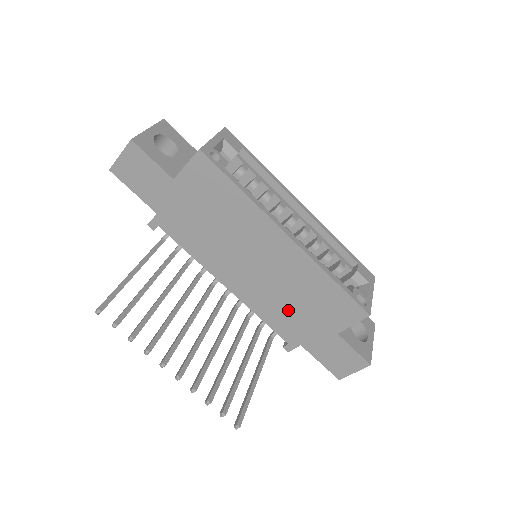
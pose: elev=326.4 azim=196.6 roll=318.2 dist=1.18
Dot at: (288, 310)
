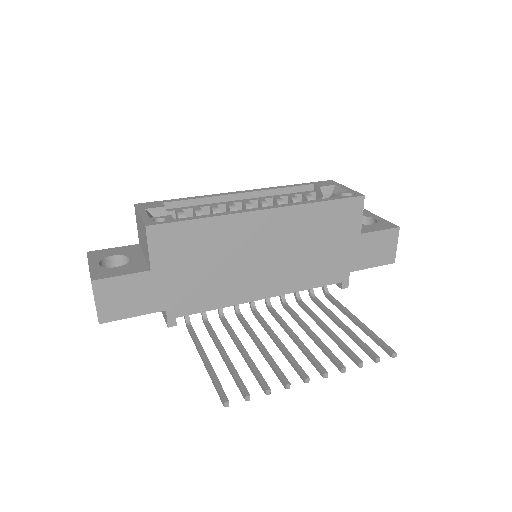
Dot at: (317, 260)
